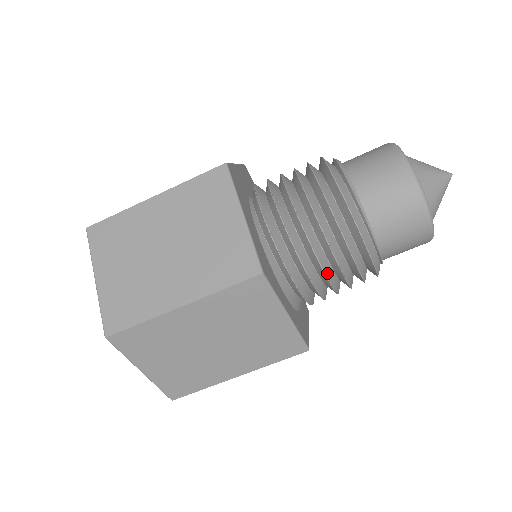
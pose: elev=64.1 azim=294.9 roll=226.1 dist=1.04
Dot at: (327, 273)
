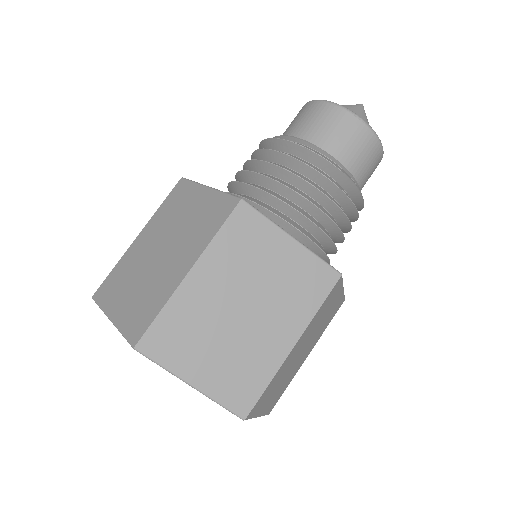
Dot at: (310, 200)
